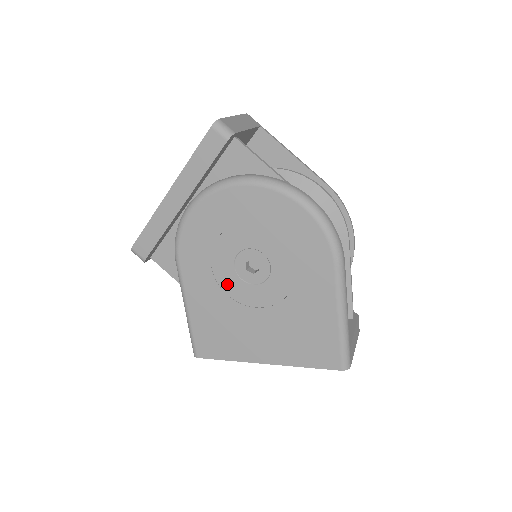
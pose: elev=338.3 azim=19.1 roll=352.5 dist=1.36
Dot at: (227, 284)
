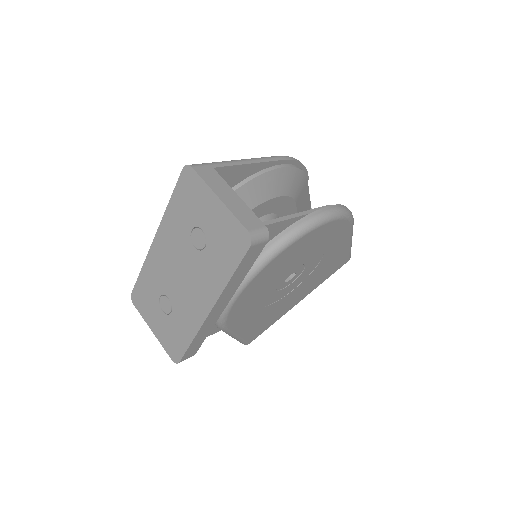
Dot at: (271, 301)
